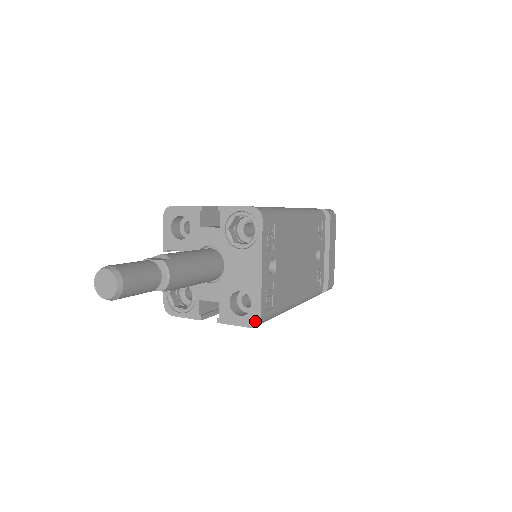
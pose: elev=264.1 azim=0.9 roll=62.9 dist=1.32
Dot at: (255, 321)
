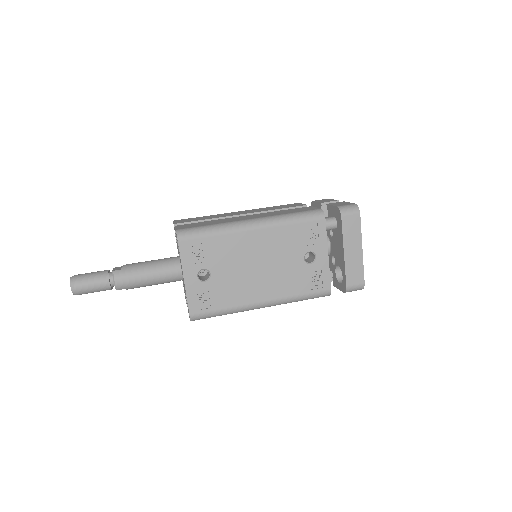
Dot at: occluded
